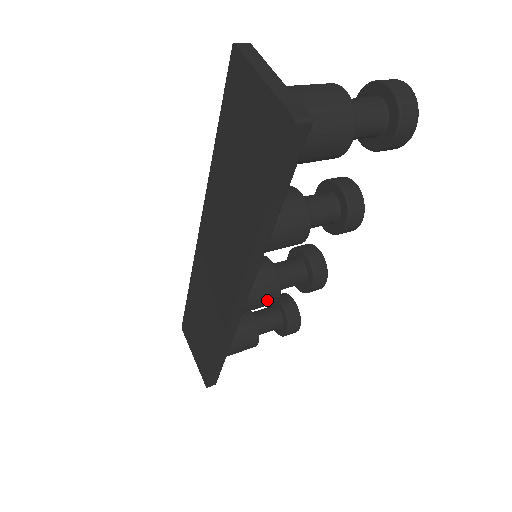
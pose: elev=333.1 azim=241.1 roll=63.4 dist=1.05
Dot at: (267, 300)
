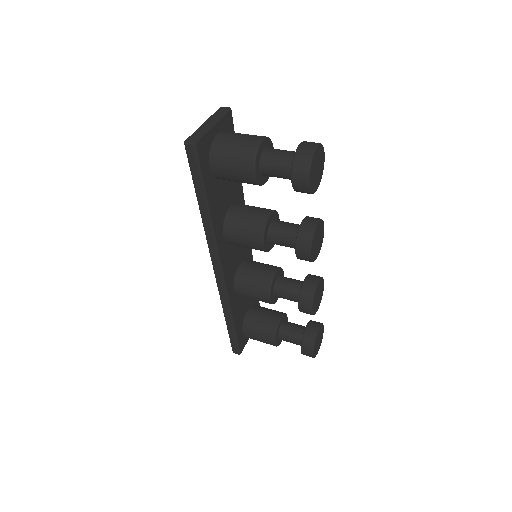
Dot at: (259, 294)
